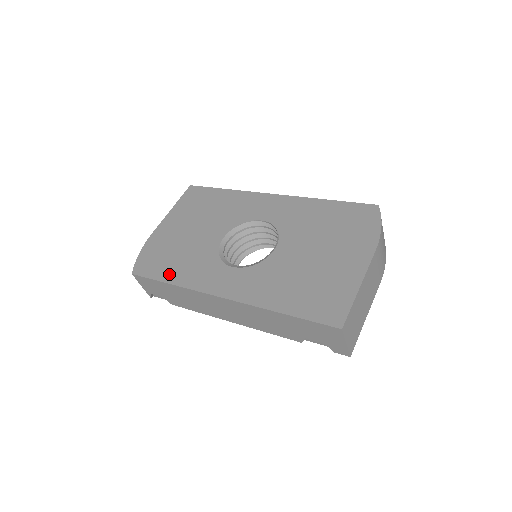
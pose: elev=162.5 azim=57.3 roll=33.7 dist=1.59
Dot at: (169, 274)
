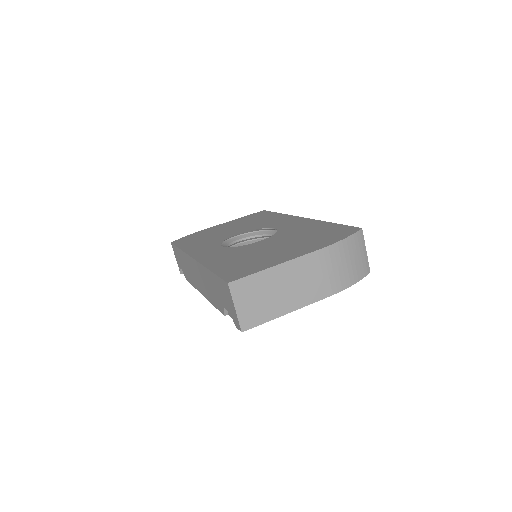
Dot at: (186, 245)
